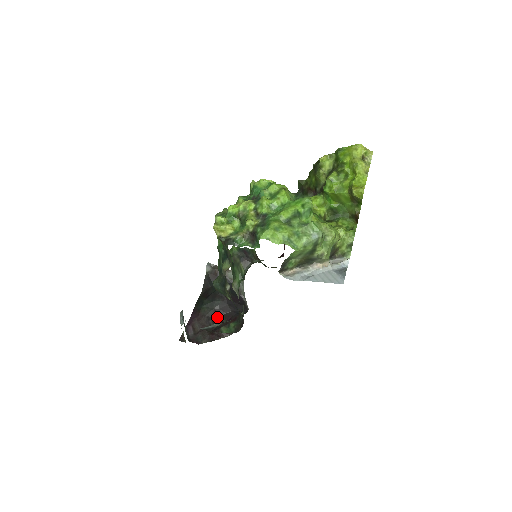
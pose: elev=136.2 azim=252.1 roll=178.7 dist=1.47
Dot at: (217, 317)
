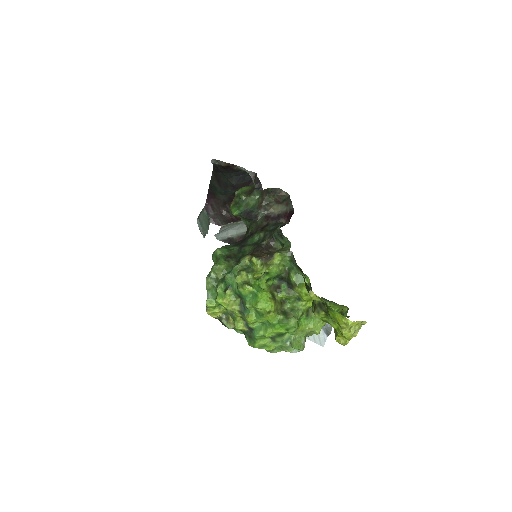
Dot at: occluded
